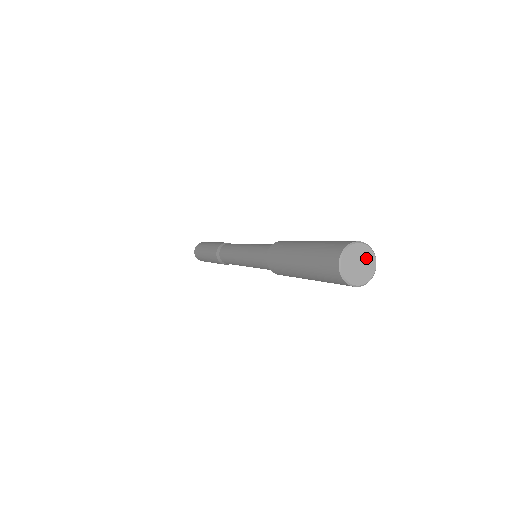
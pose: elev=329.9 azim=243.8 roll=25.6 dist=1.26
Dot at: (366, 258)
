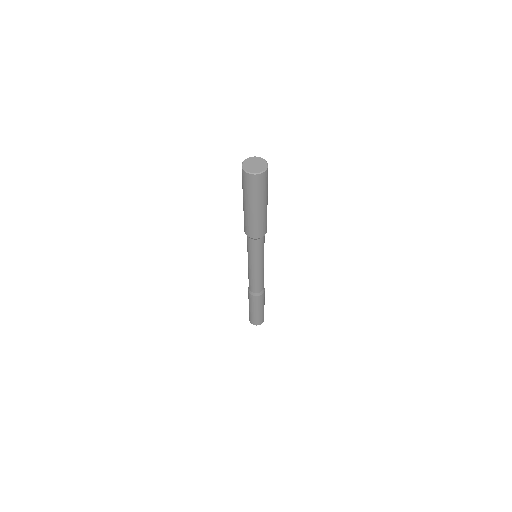
Dot at: (261, 163)
